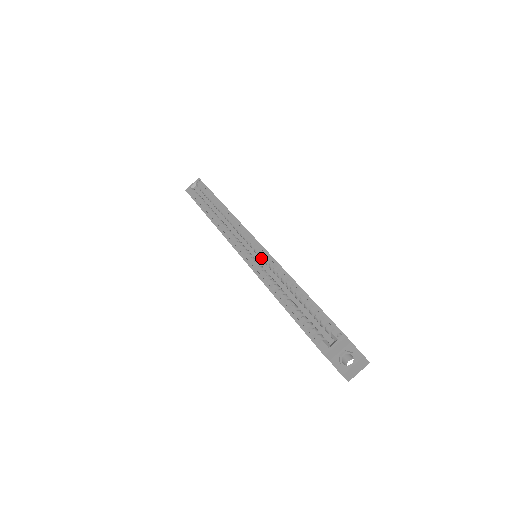
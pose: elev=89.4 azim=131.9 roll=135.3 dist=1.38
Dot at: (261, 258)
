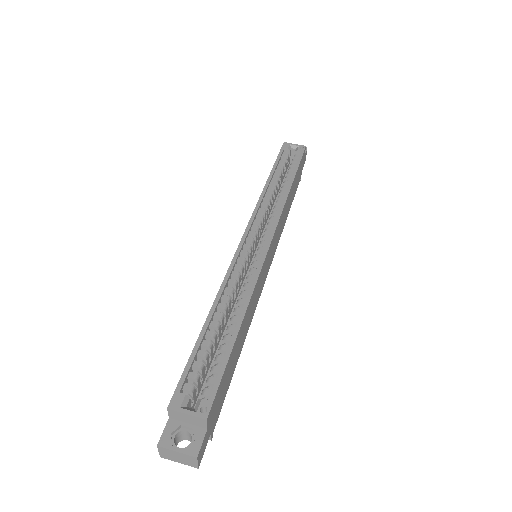
Dot at: (253, 261)
